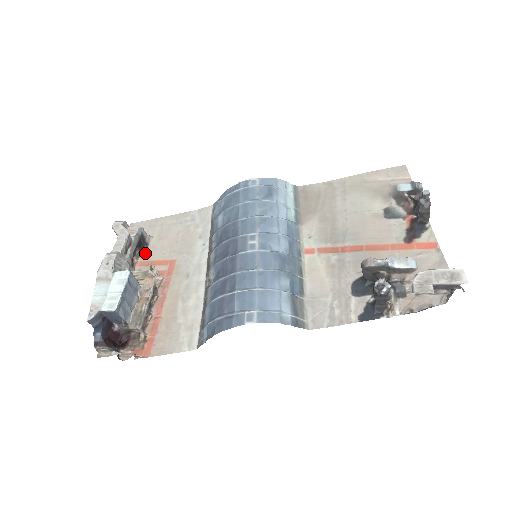
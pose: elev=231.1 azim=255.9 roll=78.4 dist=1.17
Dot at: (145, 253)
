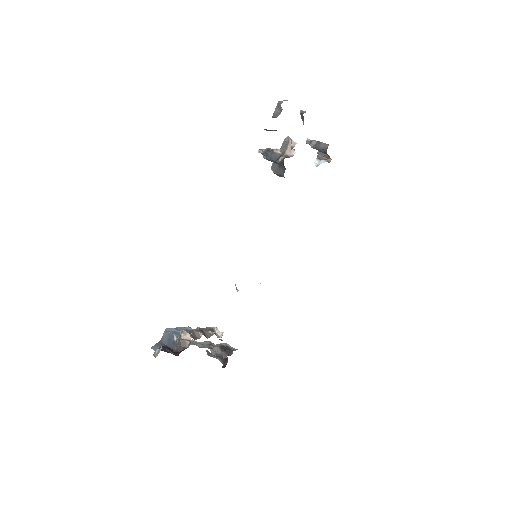
Dot at: occluded
